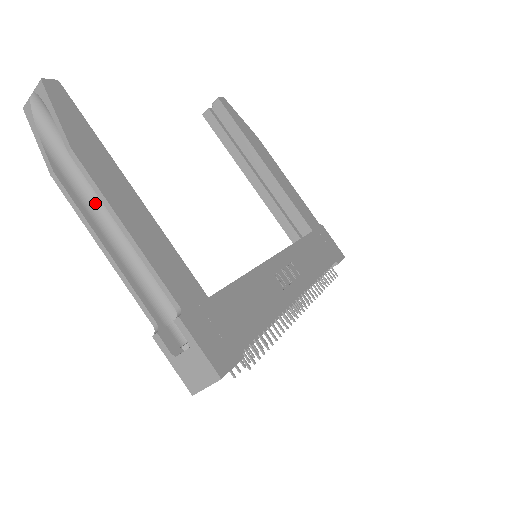
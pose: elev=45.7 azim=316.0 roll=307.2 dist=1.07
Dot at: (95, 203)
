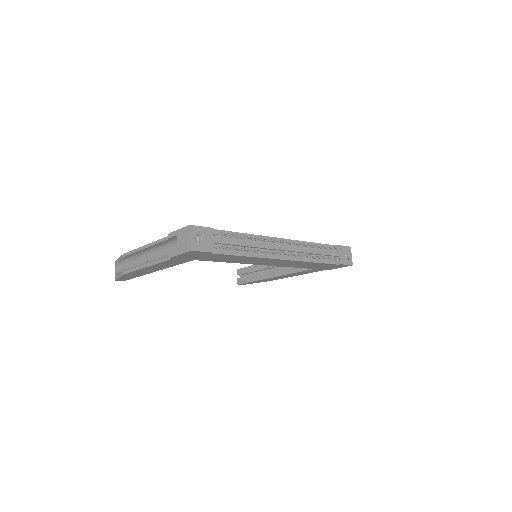
Dot at: occluded
